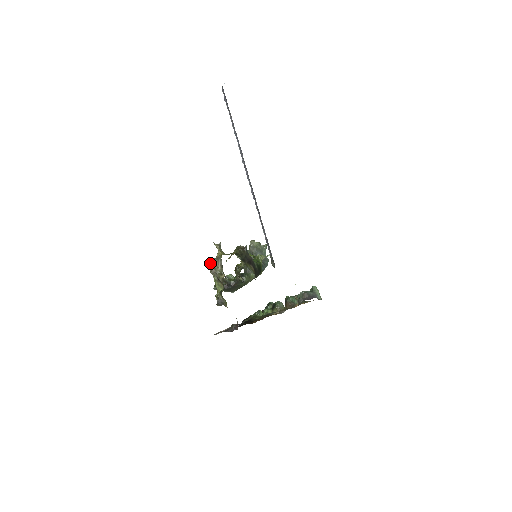
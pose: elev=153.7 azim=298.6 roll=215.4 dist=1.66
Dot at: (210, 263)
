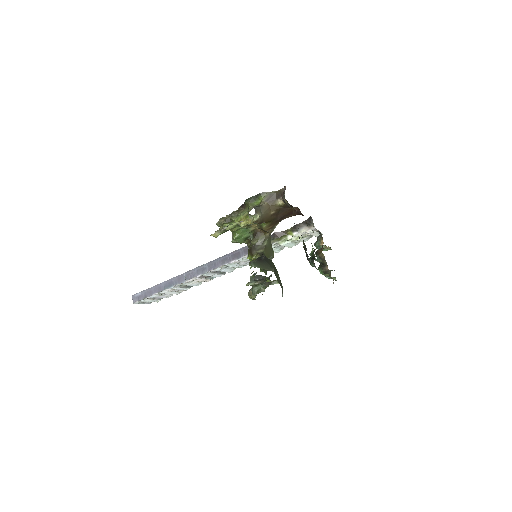
Dot at: (220, 222)
